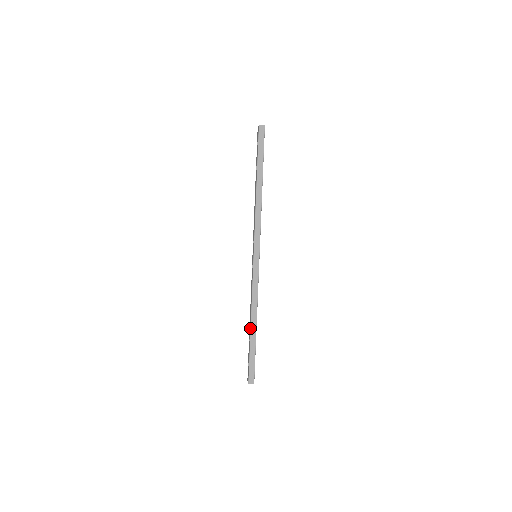
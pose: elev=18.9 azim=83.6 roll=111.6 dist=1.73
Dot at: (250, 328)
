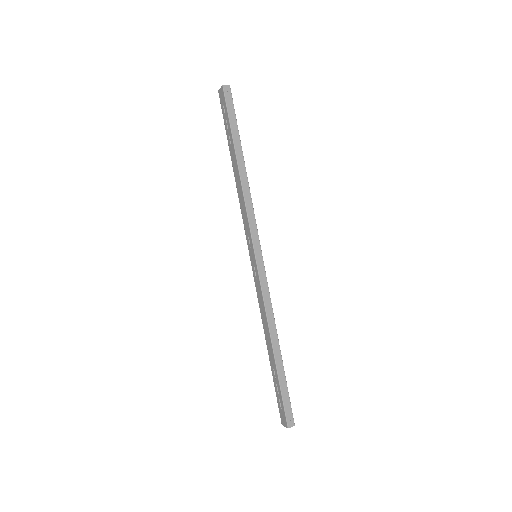
Dot at: (273, 353)
